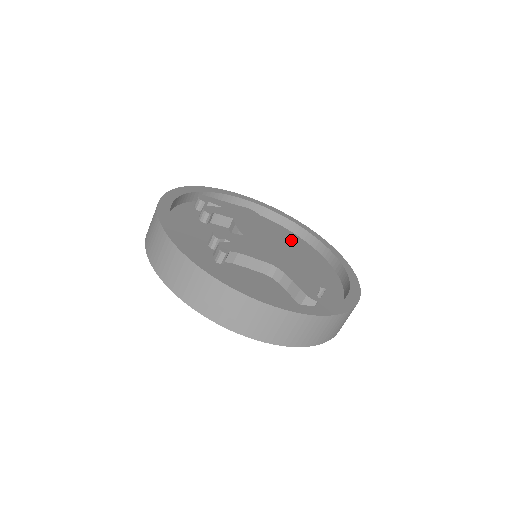
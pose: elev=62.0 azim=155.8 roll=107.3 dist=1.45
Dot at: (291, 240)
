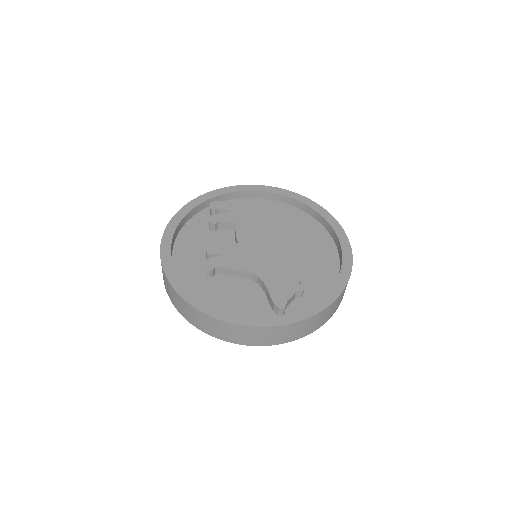
Dot at: (303, 227)
